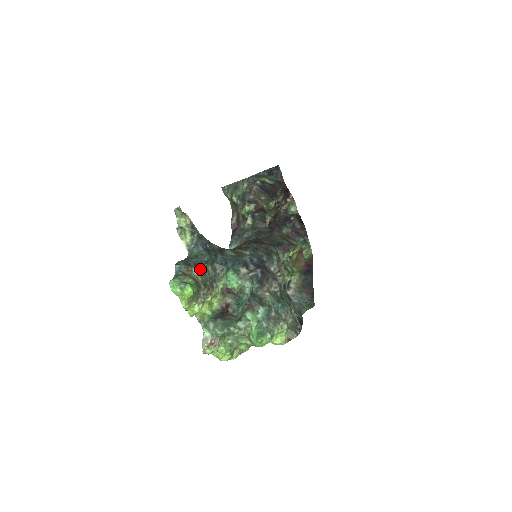
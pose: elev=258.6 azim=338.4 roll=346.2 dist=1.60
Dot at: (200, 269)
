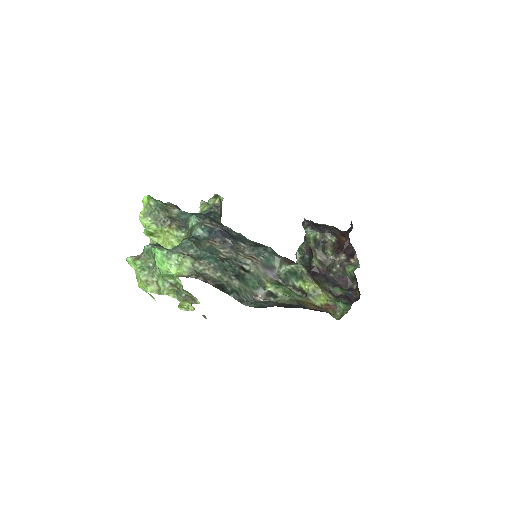
Dot at: (183, 214)
